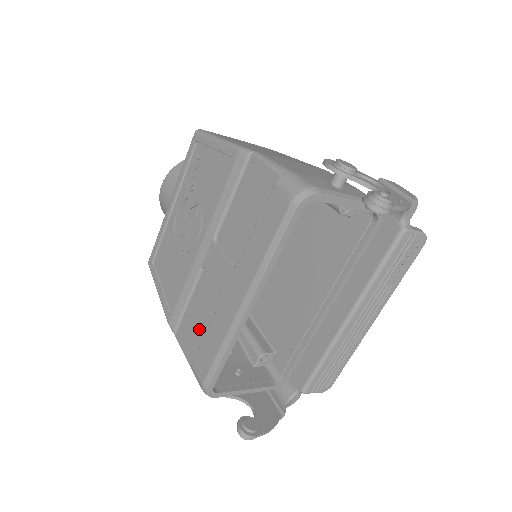
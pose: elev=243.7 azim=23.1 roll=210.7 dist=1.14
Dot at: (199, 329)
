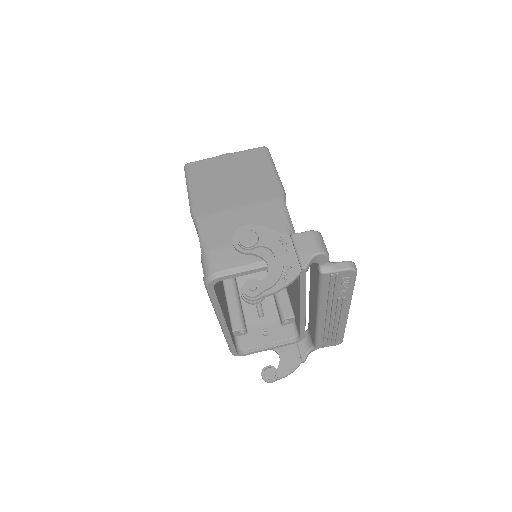
Dot at: occluded
